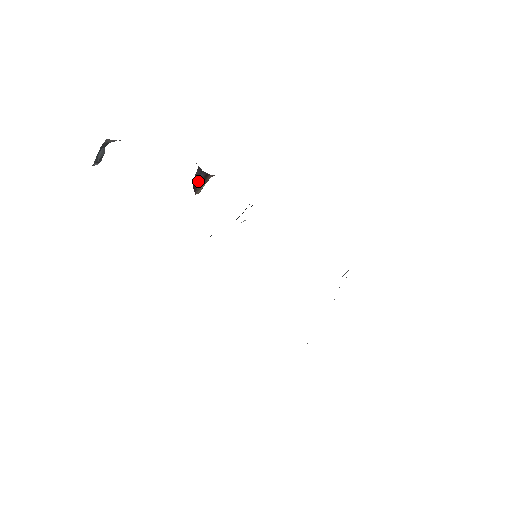
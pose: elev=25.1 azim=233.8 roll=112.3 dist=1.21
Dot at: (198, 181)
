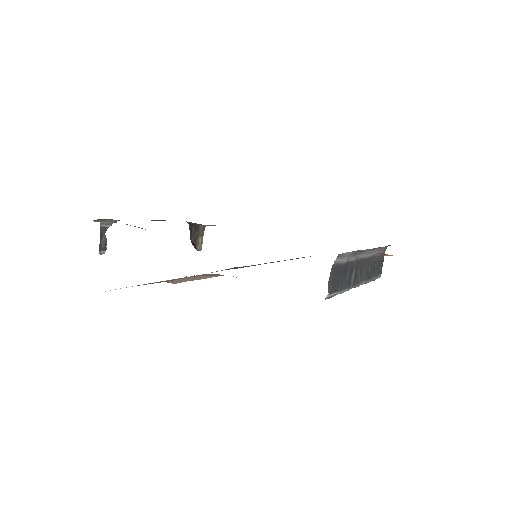
Dot at: (193, 236)
